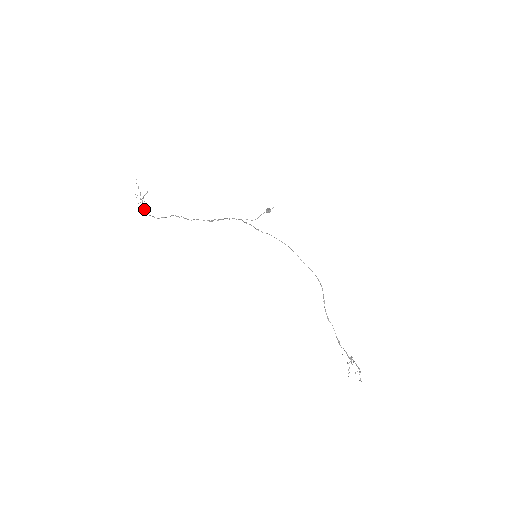
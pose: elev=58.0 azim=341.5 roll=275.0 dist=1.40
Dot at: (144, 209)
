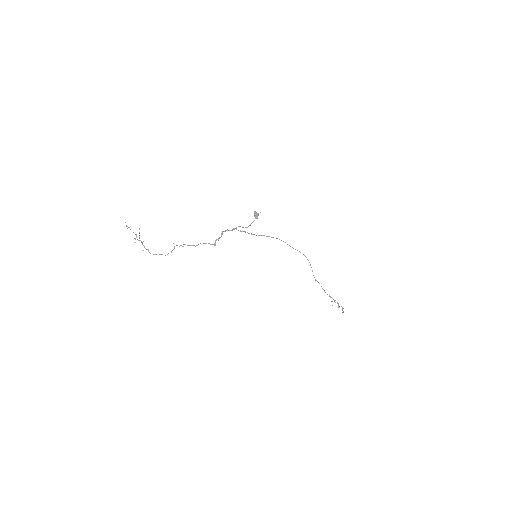
Dot at: occluded
